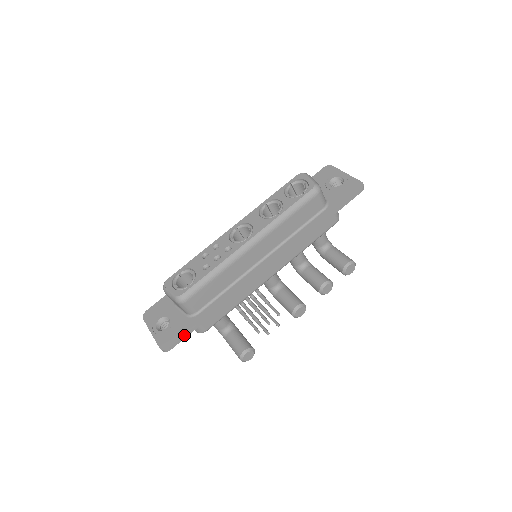
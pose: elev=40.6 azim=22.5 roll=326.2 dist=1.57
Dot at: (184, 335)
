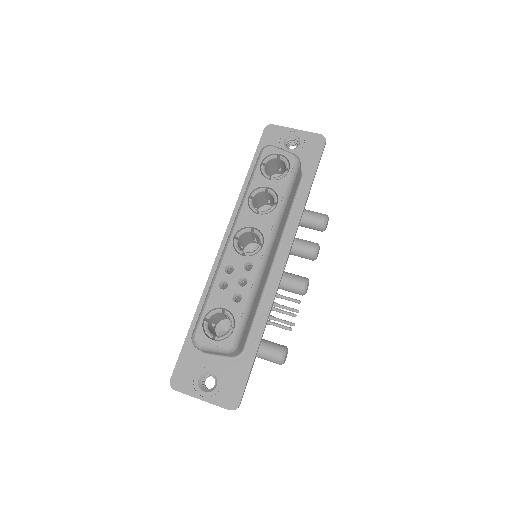
Dot at: (247, 380)
